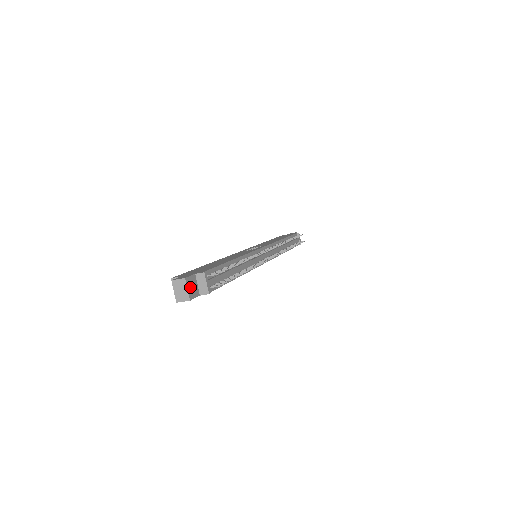
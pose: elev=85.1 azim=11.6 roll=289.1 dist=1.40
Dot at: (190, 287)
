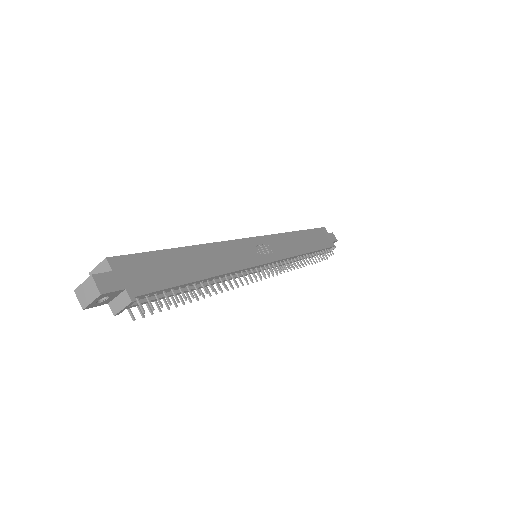
Dot at: occluded
